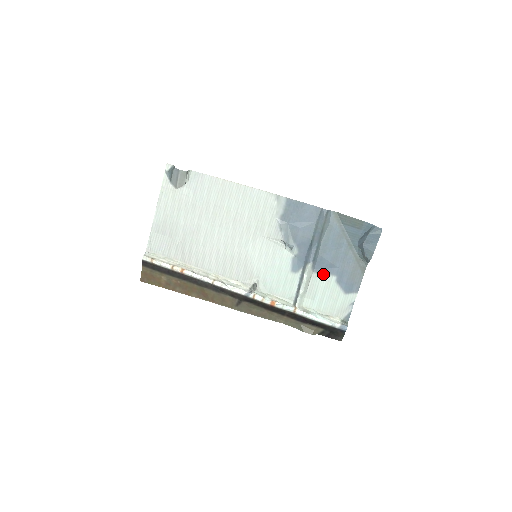
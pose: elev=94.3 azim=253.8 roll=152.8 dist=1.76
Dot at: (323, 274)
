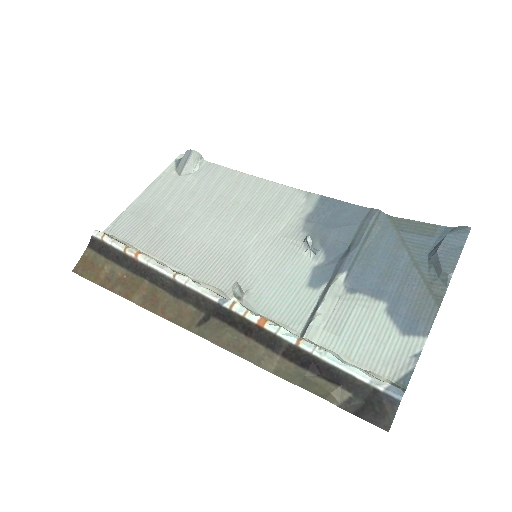
Dot at: (363, 297)
